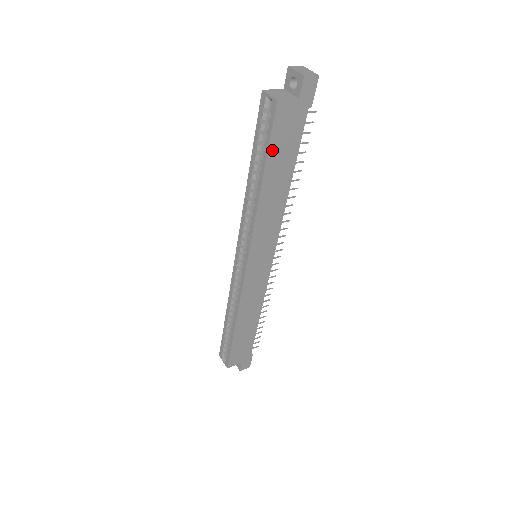
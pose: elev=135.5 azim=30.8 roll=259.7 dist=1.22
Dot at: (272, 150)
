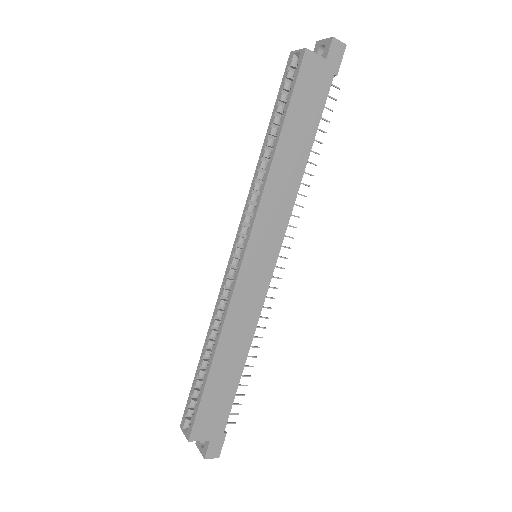
Dot at: (294, 104)
